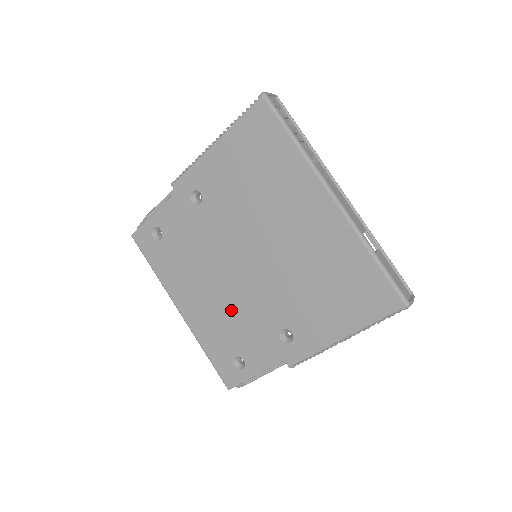
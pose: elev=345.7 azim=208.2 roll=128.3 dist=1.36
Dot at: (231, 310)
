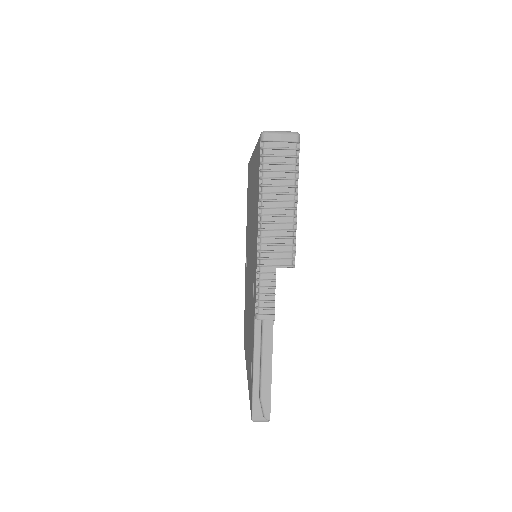
Dot at: occluded
